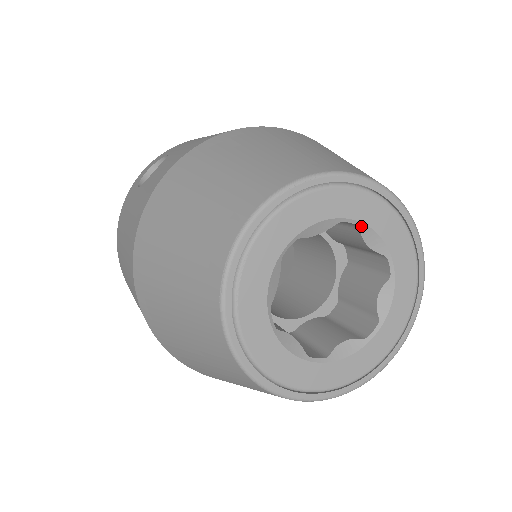
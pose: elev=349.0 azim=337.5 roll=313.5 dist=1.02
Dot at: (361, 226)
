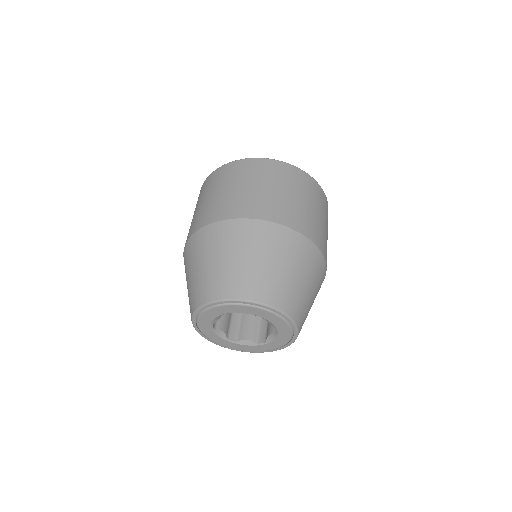
Dot at: occluded
